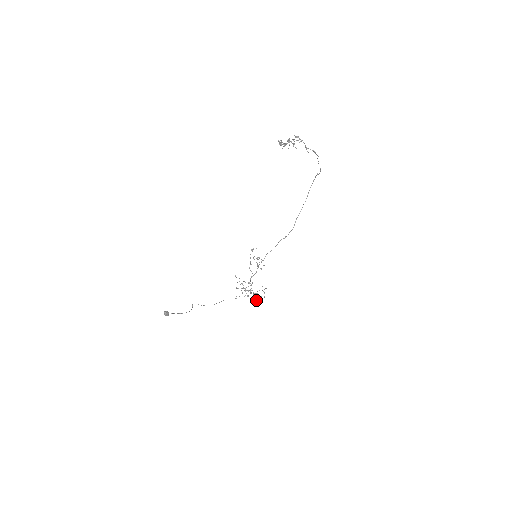
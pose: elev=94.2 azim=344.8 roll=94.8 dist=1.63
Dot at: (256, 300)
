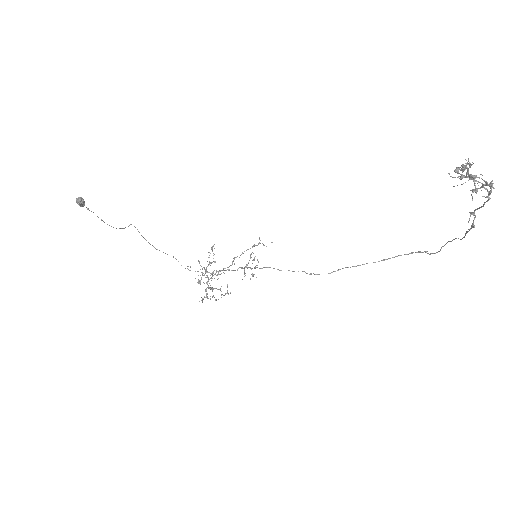
Dot at: occluded
